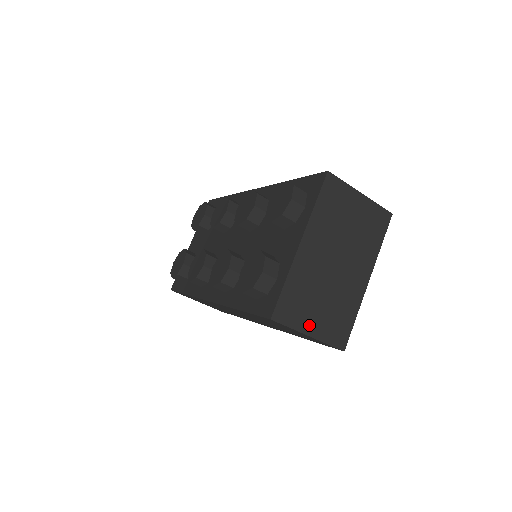
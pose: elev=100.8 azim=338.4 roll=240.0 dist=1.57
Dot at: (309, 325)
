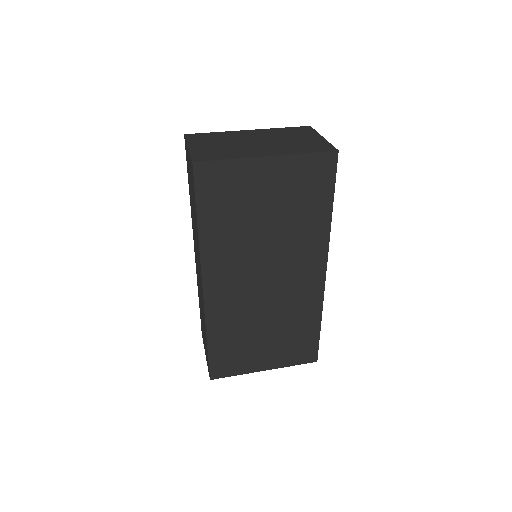
Dot at: (197, 145)
